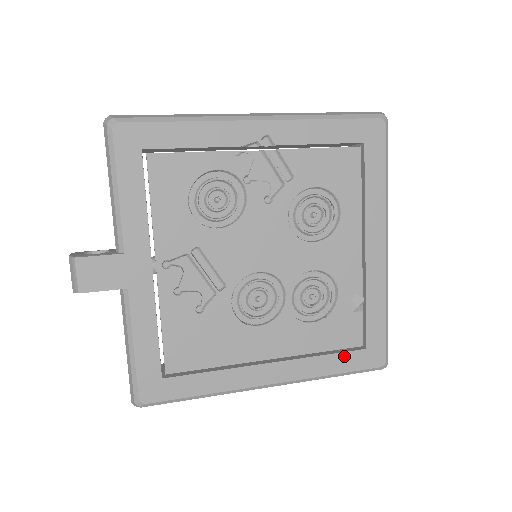
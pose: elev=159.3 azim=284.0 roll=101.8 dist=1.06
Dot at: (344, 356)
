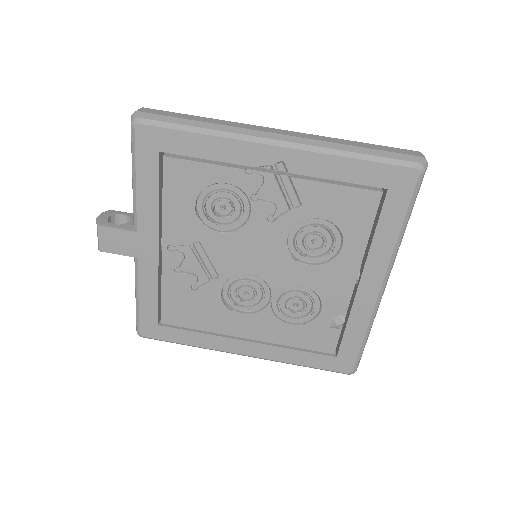
Dot at: (314, 356)
